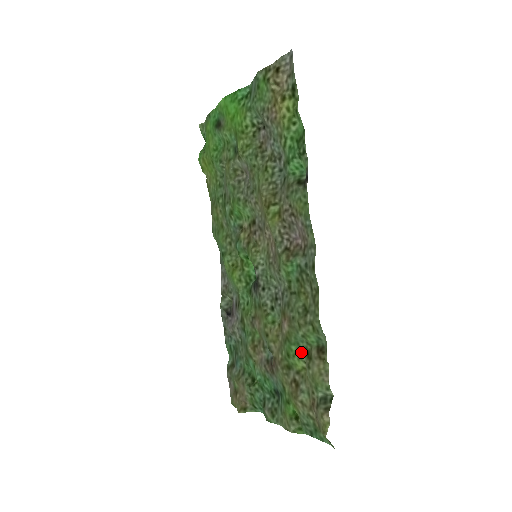
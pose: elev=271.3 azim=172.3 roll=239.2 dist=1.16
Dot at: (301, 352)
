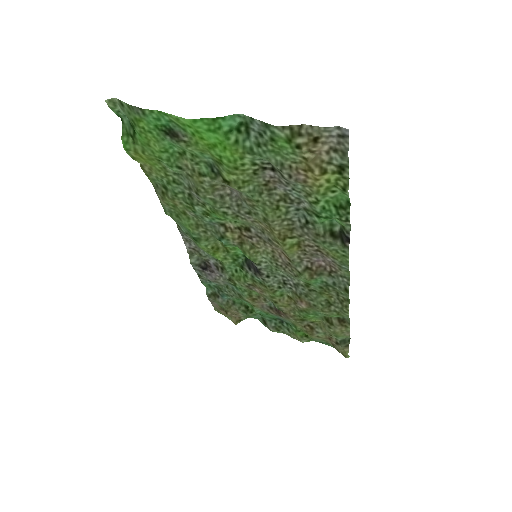
Dot at: (319, 317)
